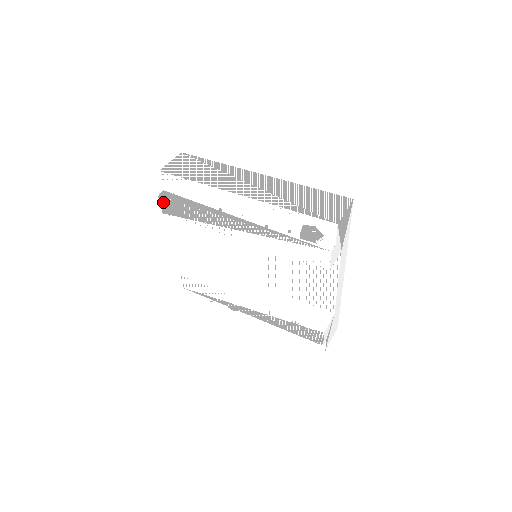
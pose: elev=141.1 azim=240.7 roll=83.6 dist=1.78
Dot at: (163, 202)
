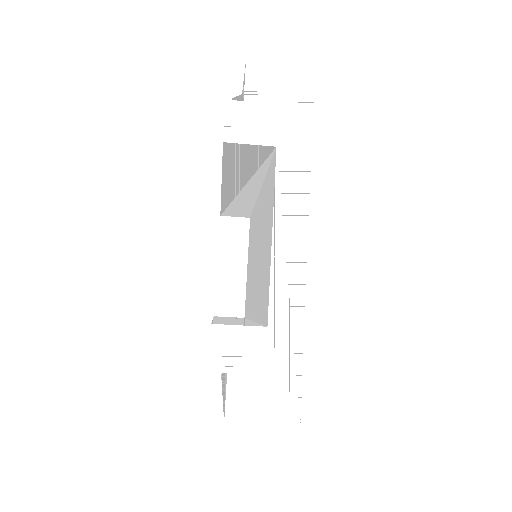
Dot at: occluded
